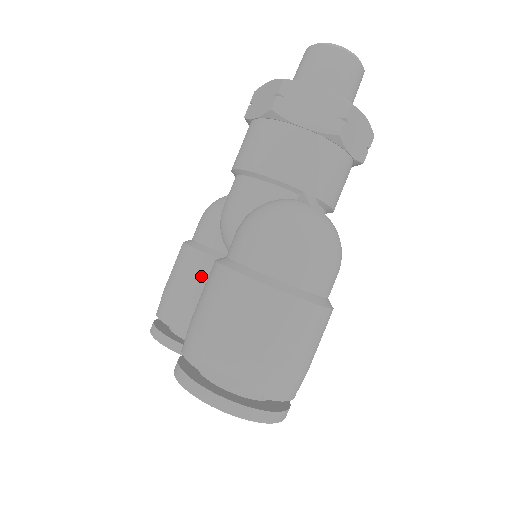
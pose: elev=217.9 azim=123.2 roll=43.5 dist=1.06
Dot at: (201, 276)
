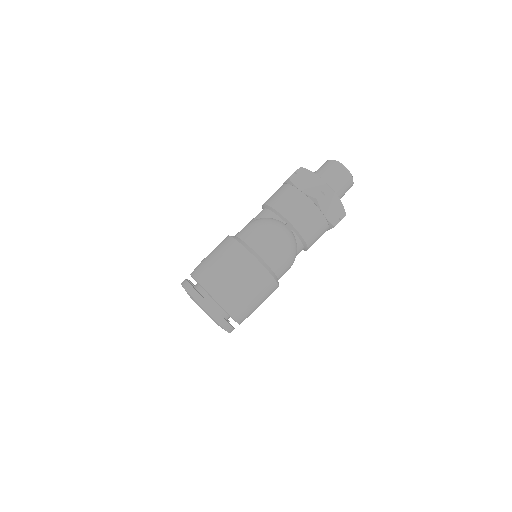
Dot at: occluded
